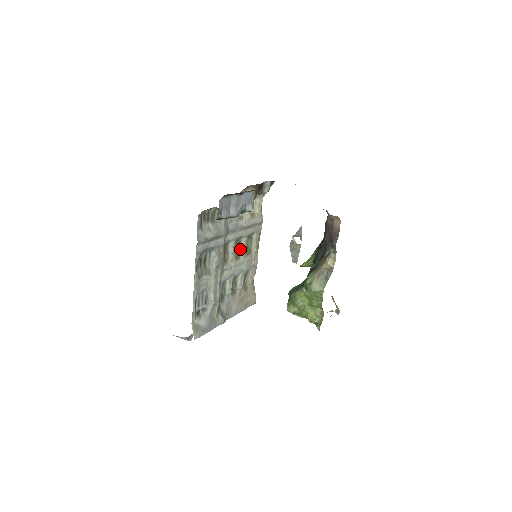
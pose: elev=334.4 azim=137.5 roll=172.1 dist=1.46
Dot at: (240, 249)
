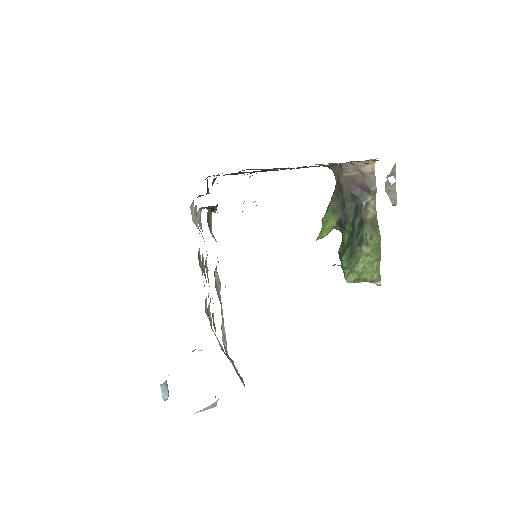
Dot at: (203, 269)
